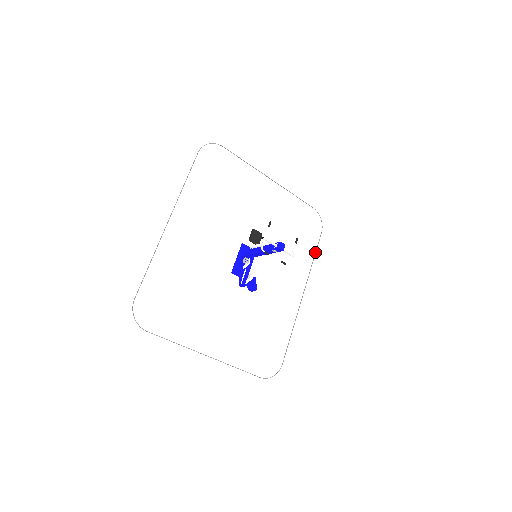
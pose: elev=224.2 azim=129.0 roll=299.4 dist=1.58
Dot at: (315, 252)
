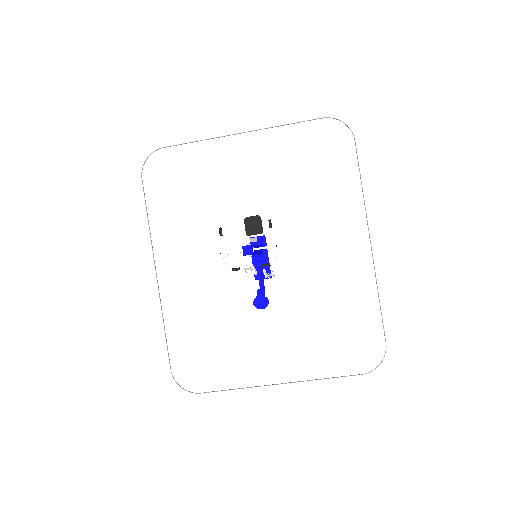
Dot at: occluded
